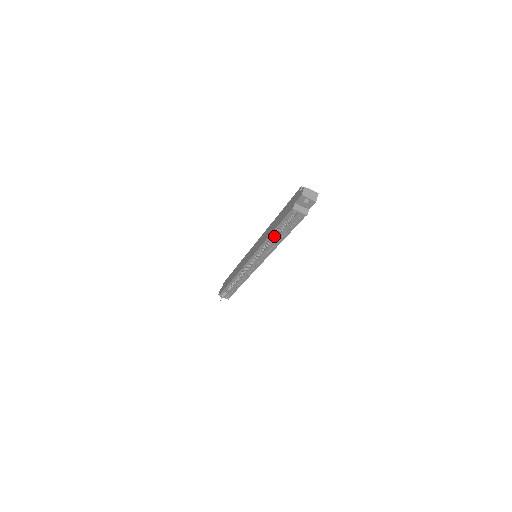
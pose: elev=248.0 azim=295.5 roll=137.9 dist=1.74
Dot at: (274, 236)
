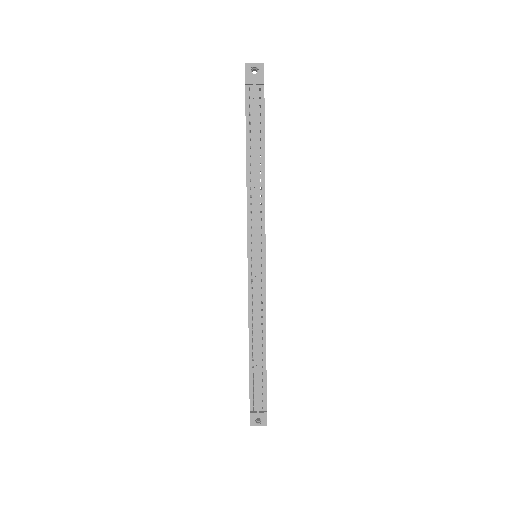
Dot at: (250, 155)
